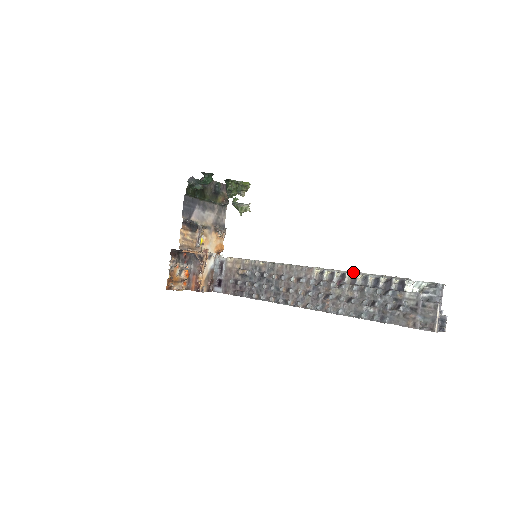
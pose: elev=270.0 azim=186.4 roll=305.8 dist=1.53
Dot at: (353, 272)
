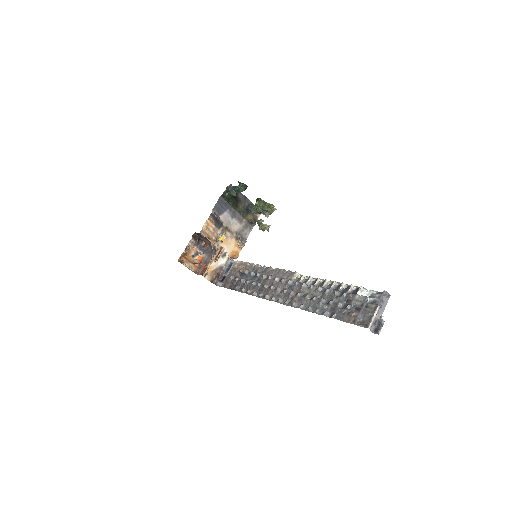
Dot at: occluded
